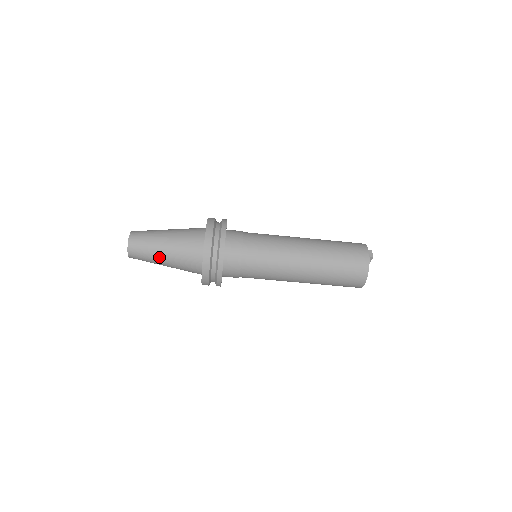
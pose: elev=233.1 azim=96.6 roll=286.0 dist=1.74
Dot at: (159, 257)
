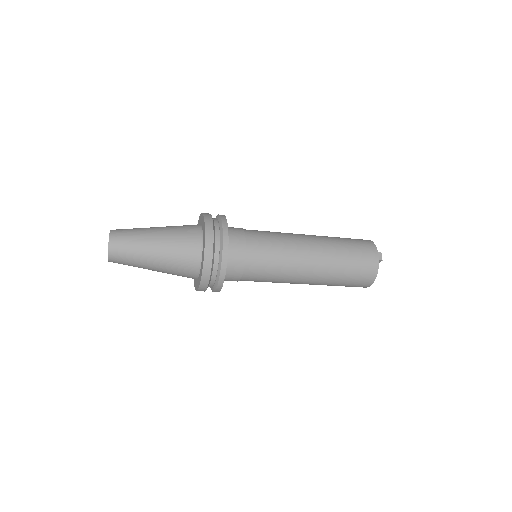
Dot at: (147, 264)
